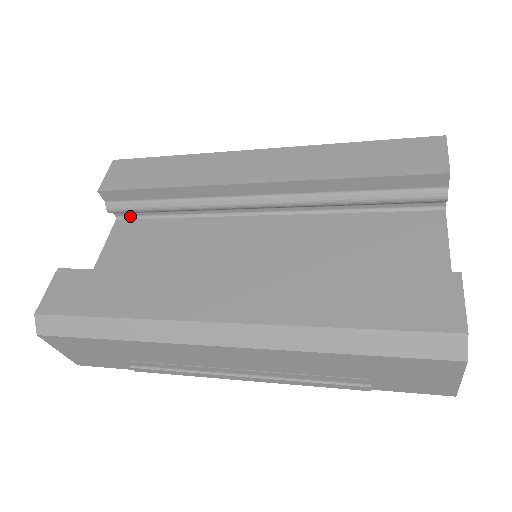
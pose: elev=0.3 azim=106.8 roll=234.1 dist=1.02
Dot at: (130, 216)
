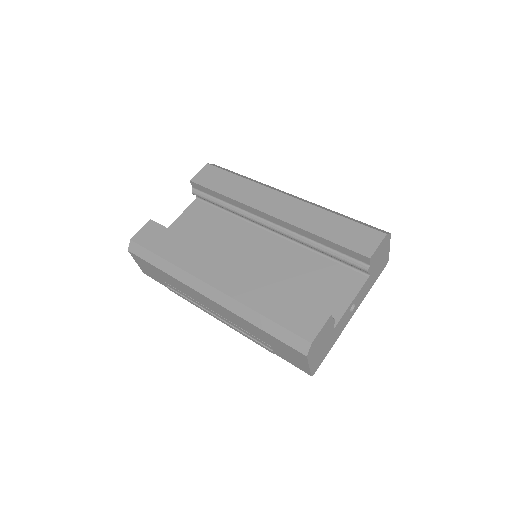
Dot at: (204, 200)
